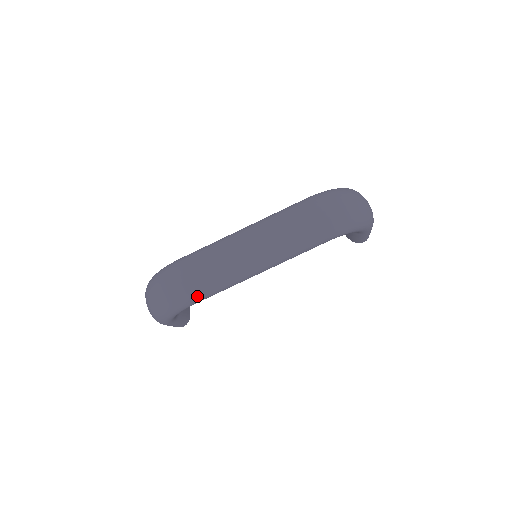
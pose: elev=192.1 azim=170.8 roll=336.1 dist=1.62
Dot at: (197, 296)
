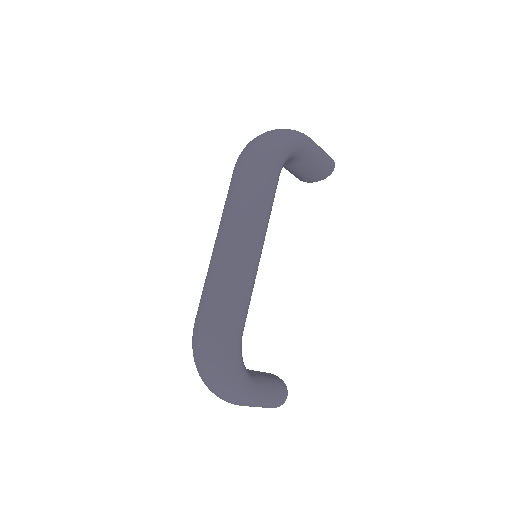
Dot at: (230, 324)
